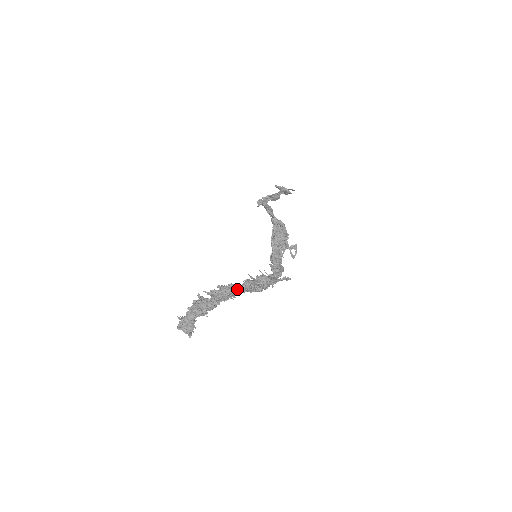
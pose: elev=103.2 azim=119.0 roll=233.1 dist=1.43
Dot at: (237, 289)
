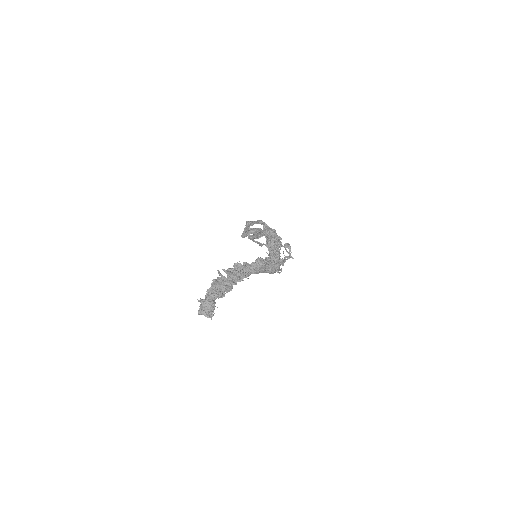
Dot at: (250, 269)
